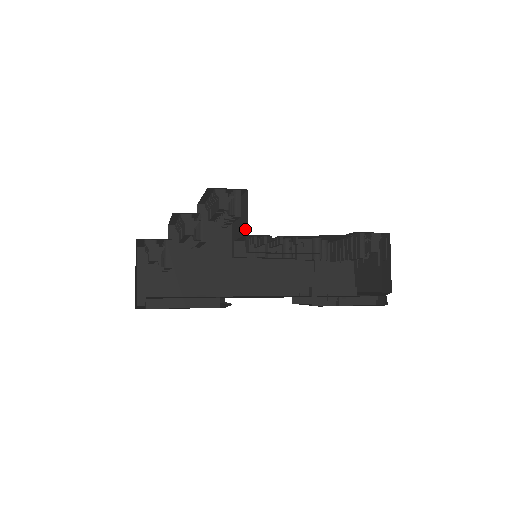
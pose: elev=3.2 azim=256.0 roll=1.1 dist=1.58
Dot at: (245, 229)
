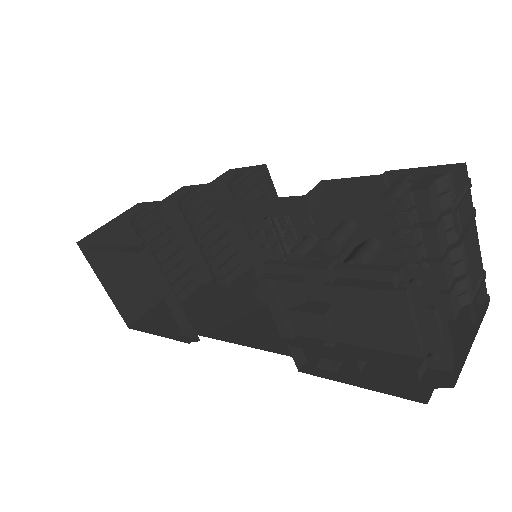
Dot at: occluded
